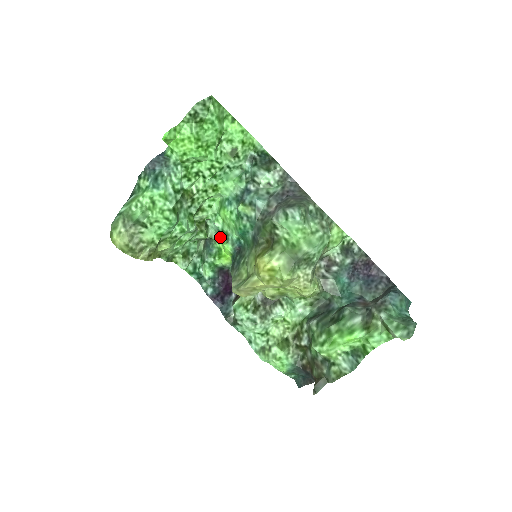
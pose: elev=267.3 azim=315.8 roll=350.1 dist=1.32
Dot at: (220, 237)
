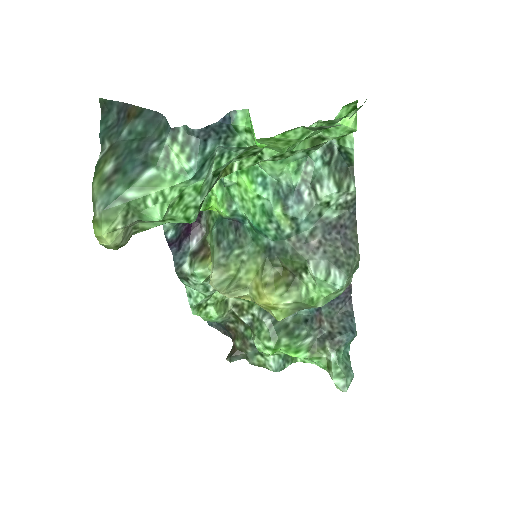
Dot at: (220, 193)
